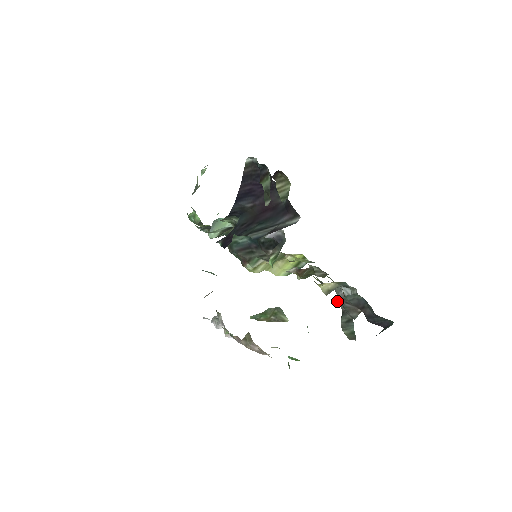
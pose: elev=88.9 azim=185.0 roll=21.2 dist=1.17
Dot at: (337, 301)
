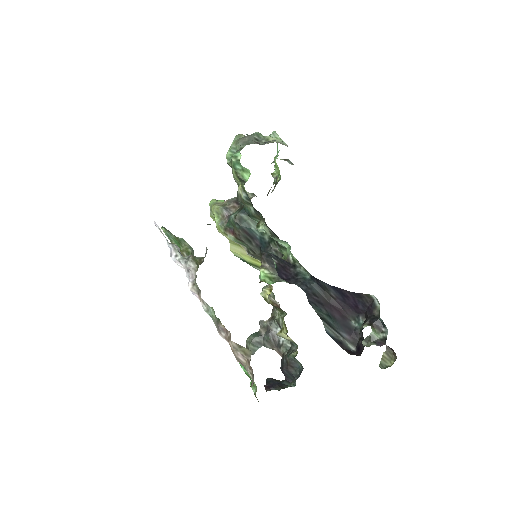
Dot at: (262, 323)
